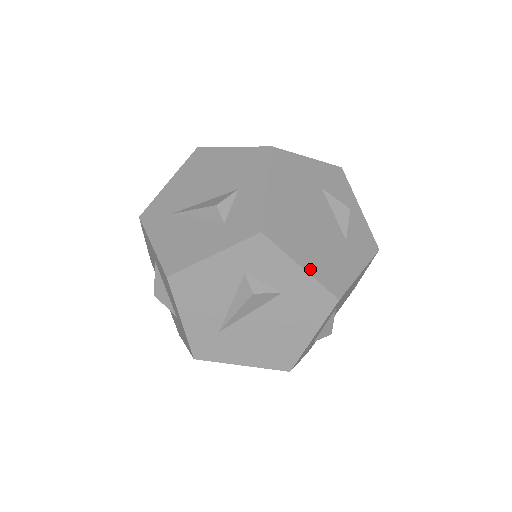
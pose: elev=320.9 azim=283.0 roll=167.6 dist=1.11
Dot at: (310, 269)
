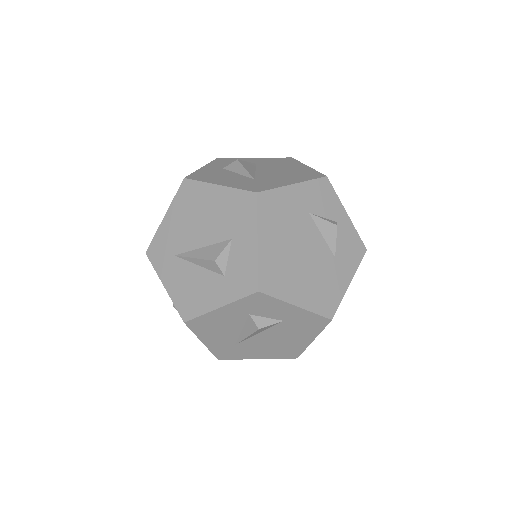
Dot at: (304, 304)
